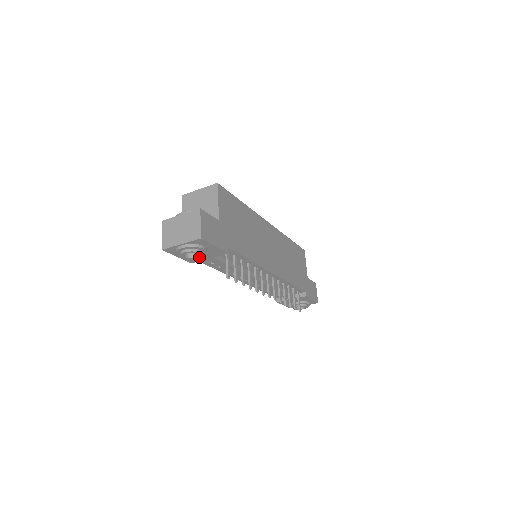
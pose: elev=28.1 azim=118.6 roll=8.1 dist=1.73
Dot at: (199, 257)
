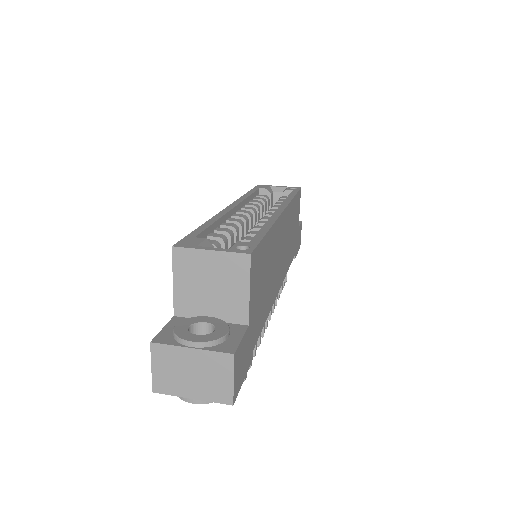
Dot at: occluded
